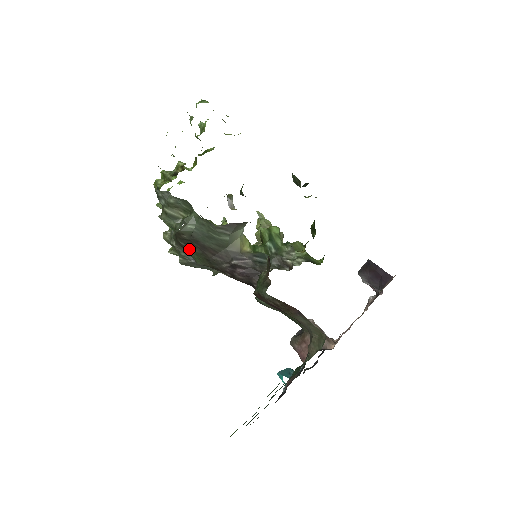
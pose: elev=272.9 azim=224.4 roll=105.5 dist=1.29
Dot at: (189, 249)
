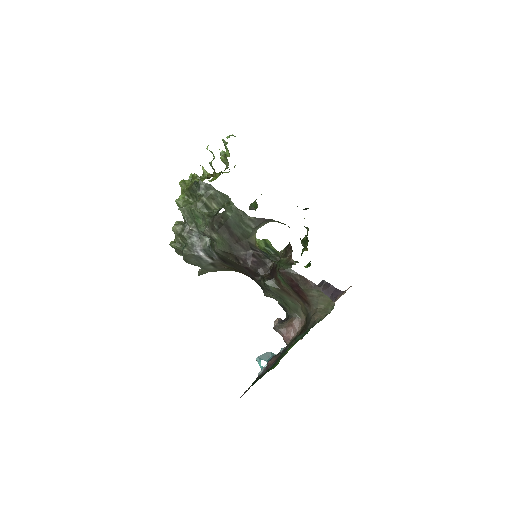
Dot at: (219, 233)
